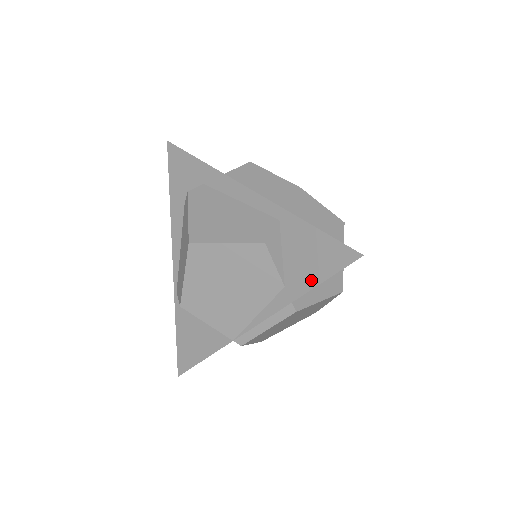
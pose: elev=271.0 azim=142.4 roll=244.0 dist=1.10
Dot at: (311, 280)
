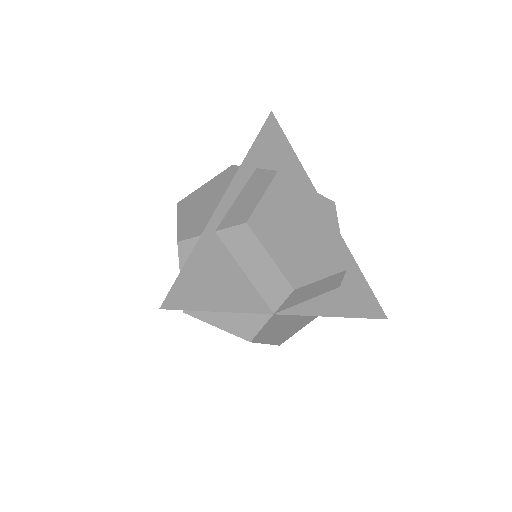
Dot at: occluded
